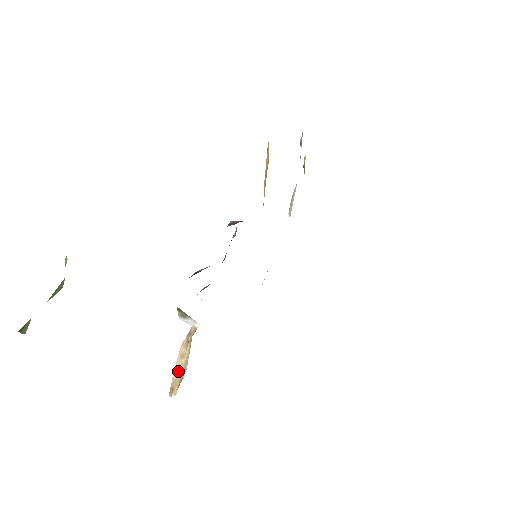
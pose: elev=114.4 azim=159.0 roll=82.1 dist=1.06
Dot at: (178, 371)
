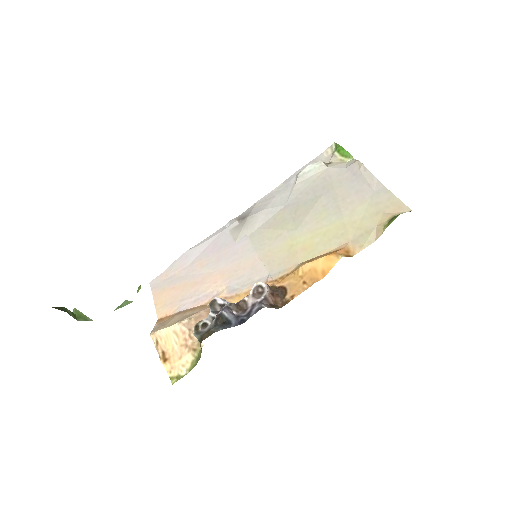
Dot at: (167, 336)
